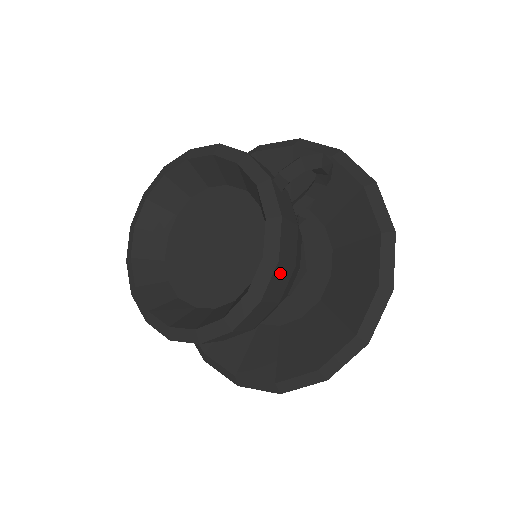
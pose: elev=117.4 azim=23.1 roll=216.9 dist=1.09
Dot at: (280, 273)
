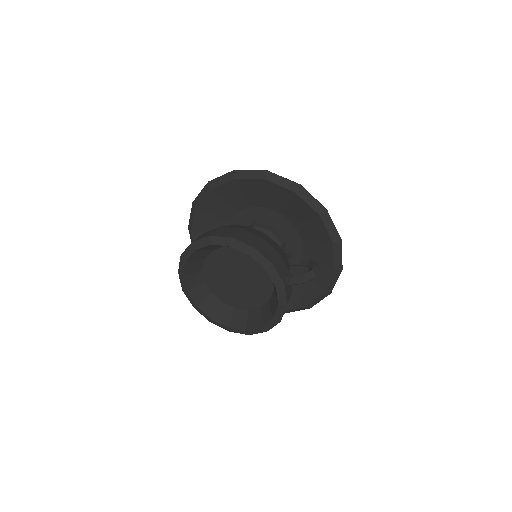
Dot at: occluded
